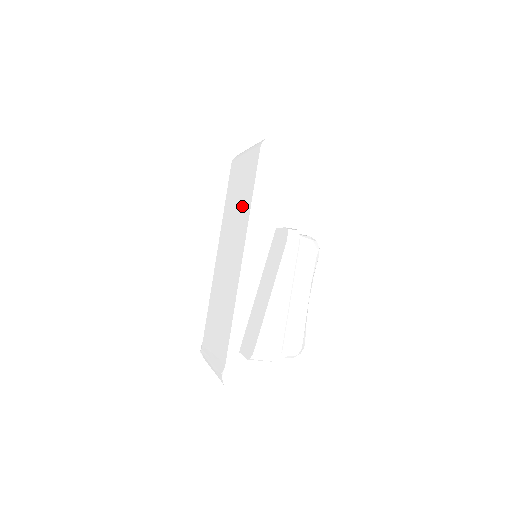
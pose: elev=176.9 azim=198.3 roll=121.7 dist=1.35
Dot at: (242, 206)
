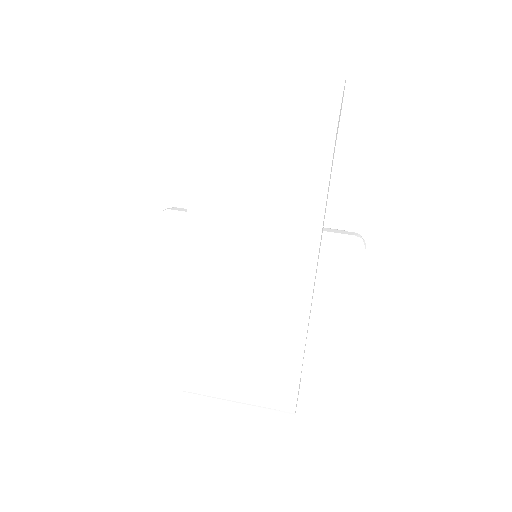
Dot at: (285, 212)
